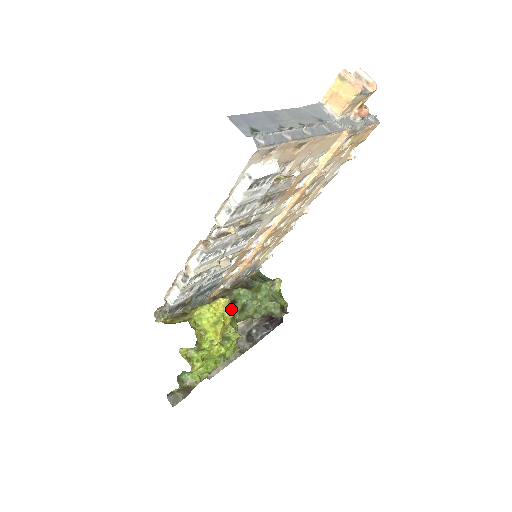
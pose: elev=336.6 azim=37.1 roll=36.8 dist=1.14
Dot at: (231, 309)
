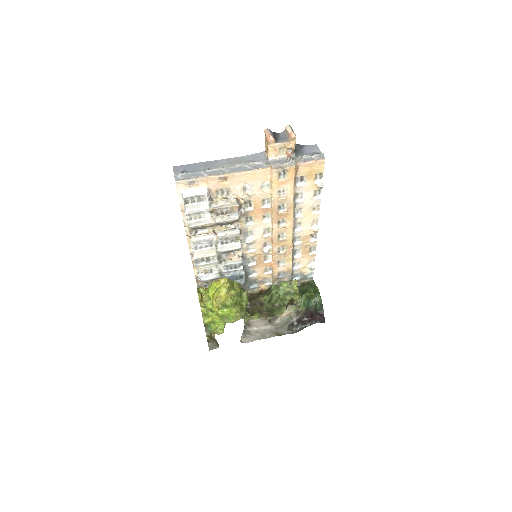
Dot at: (228, 287)
